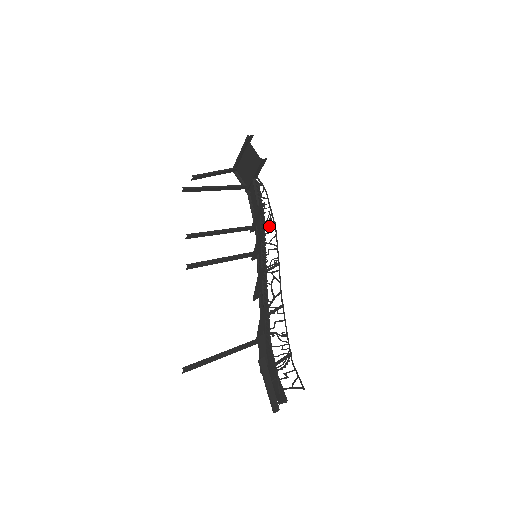
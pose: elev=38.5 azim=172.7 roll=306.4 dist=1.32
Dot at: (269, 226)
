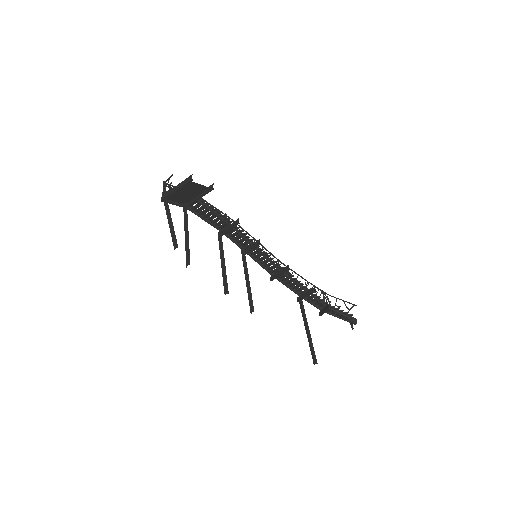
Dot at: occluded
